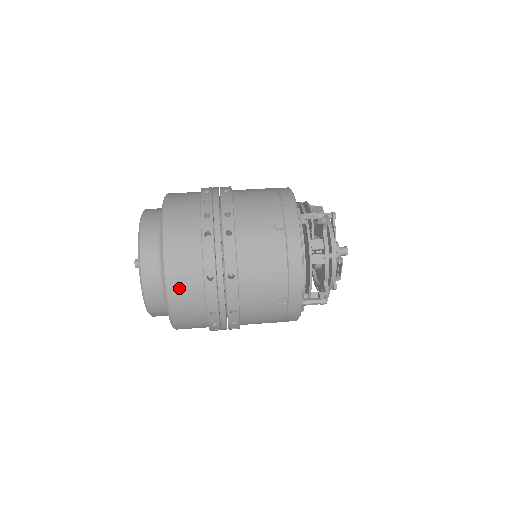
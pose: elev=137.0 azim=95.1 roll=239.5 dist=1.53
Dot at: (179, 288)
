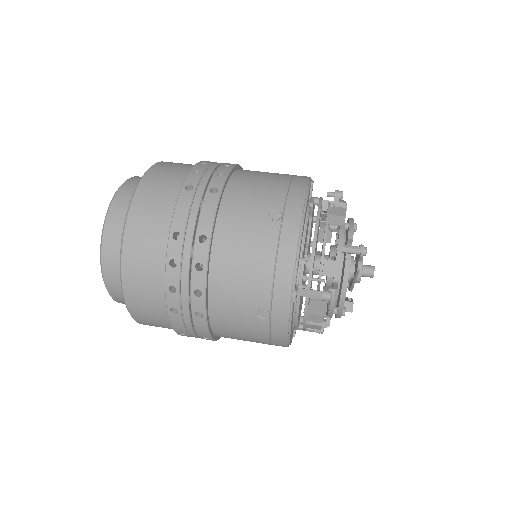
Dot at: occluded
